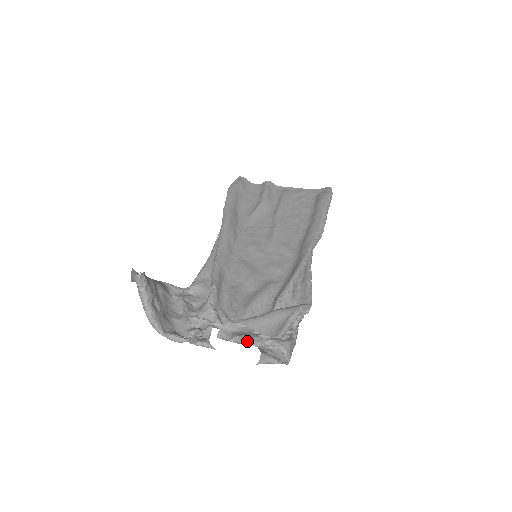
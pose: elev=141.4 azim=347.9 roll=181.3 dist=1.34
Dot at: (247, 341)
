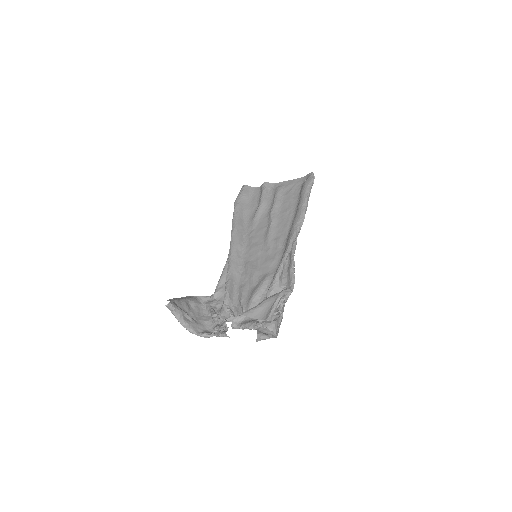
Dot at: (249, 327)
